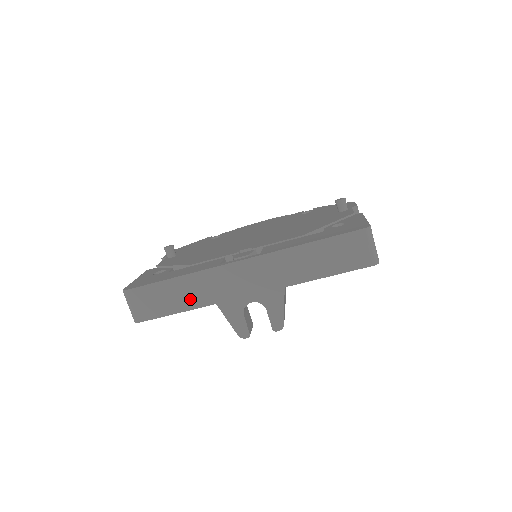
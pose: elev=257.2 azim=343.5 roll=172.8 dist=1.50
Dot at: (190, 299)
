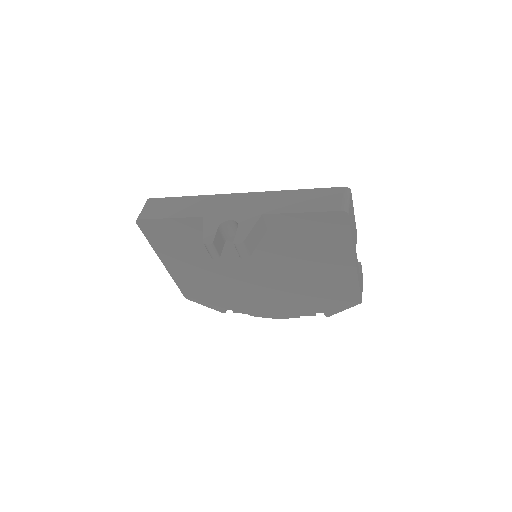
Dot at: (187, 211)
